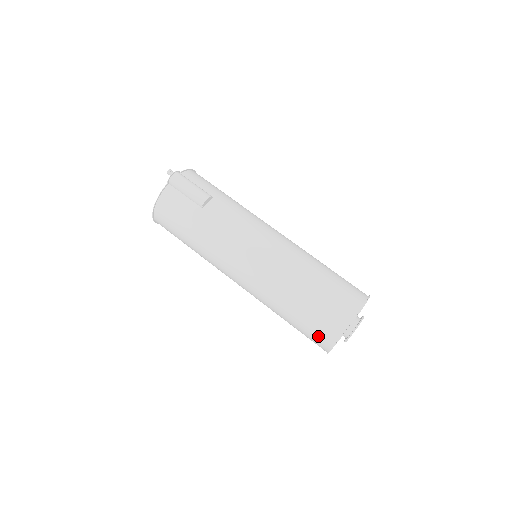
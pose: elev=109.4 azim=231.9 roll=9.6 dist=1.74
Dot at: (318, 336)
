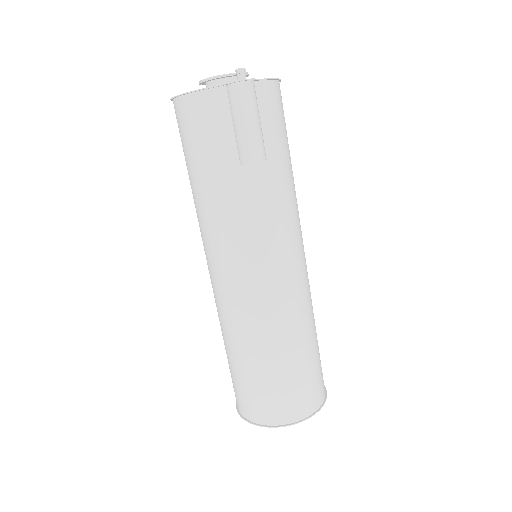
Dot at: (240, 398)
